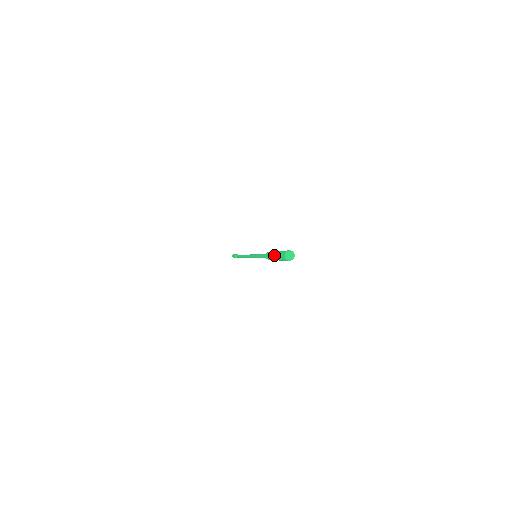
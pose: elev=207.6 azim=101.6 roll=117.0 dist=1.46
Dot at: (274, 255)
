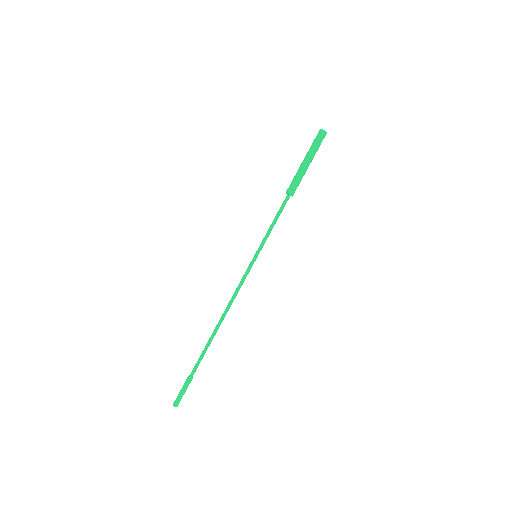
Dot at: (303, 160)
